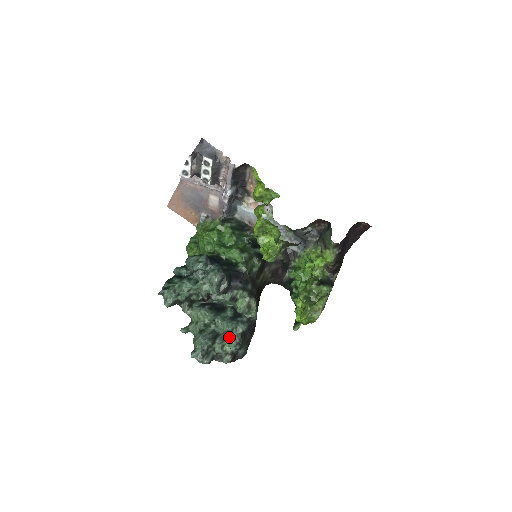
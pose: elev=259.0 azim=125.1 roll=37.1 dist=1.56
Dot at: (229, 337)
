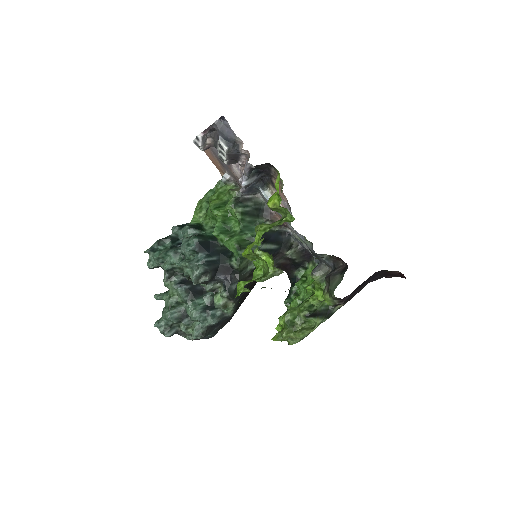
Dot at: (195, 325)
